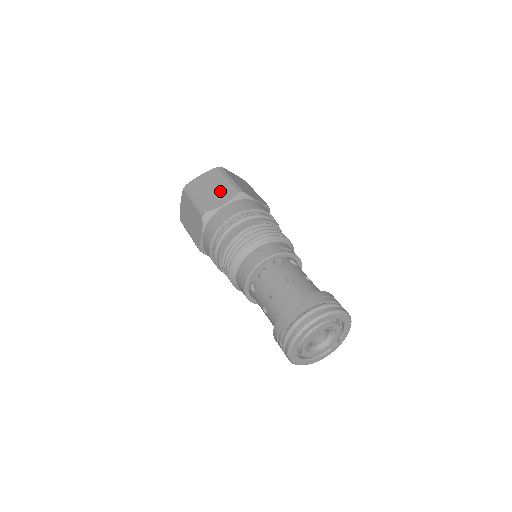
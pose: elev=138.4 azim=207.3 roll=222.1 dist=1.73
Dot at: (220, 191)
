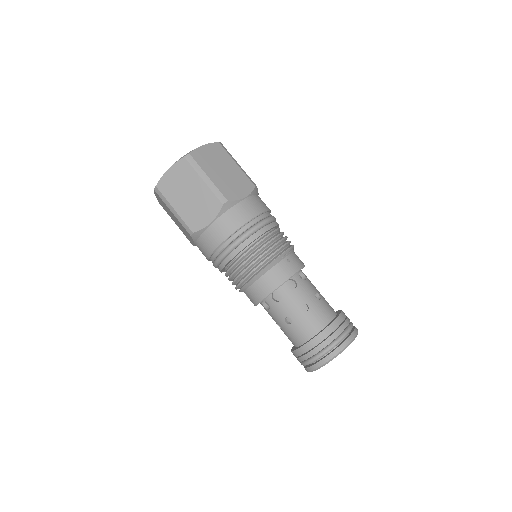
Dot at: (235, 177)
